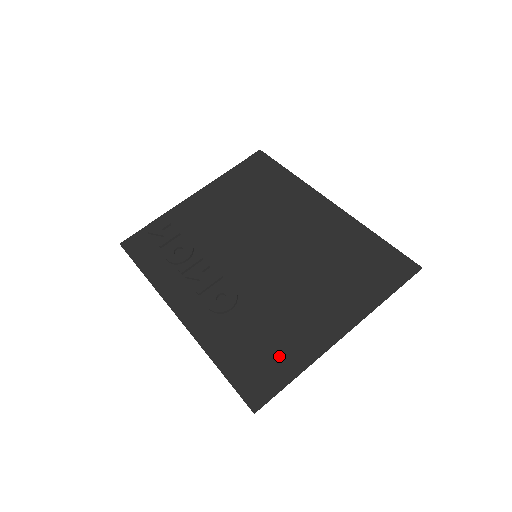
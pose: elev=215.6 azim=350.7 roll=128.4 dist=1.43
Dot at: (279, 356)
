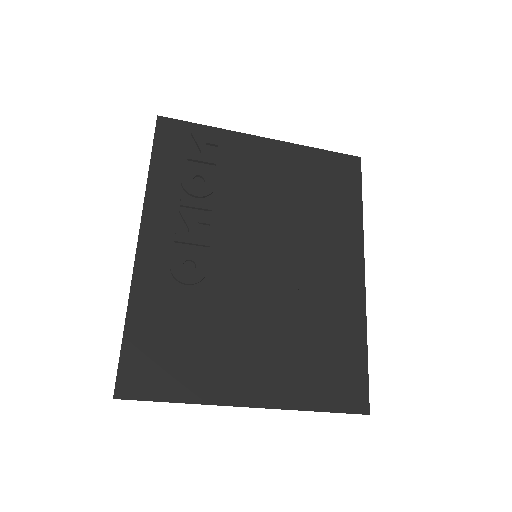
Dot at: (183, 369)
